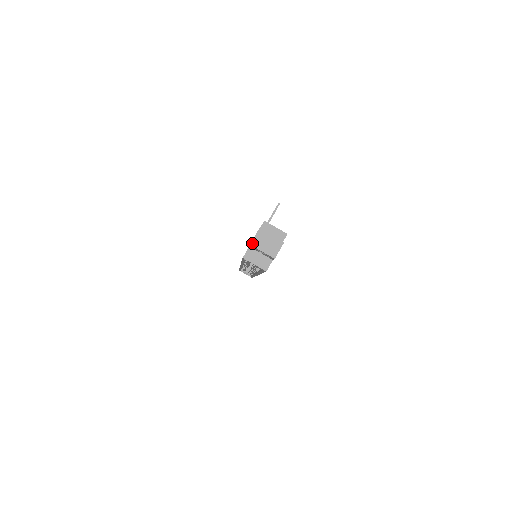
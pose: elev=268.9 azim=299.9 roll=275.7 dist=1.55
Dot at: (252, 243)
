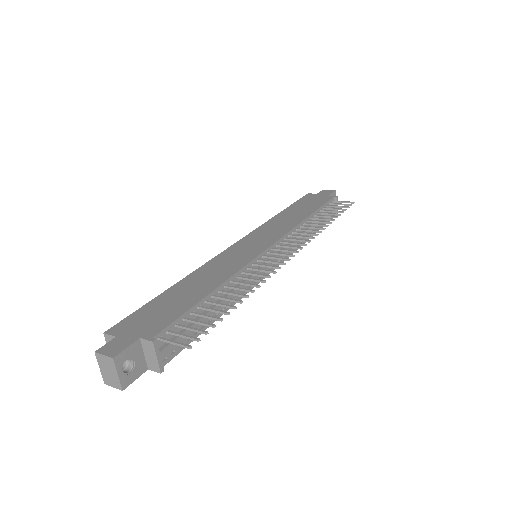
Dot at: (97, 354)
